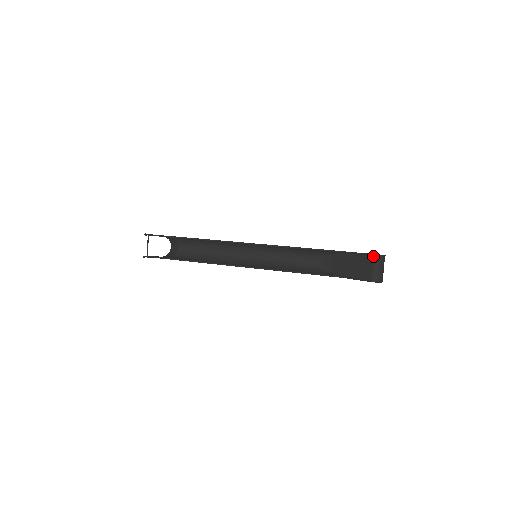
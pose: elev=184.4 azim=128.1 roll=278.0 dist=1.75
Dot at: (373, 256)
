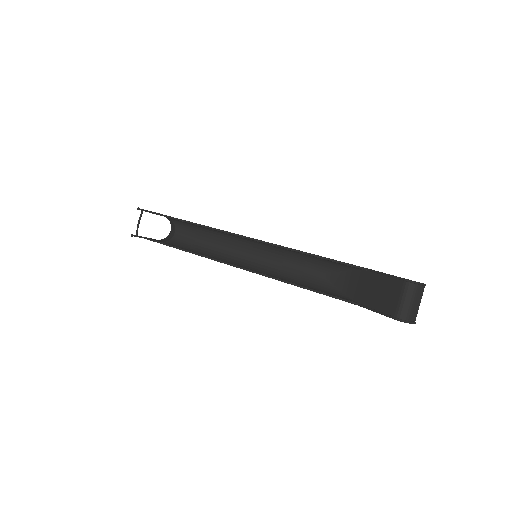
Dot at: (404, 282)
